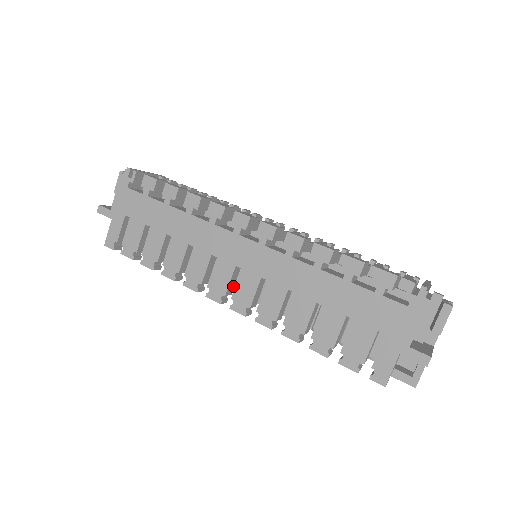
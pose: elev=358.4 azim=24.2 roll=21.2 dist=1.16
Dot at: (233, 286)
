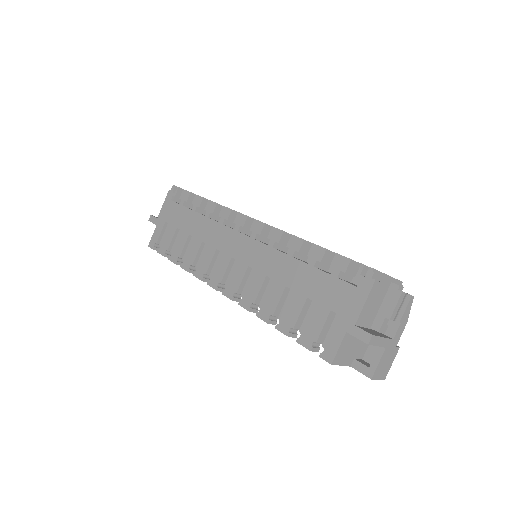
Dot at: occluded
